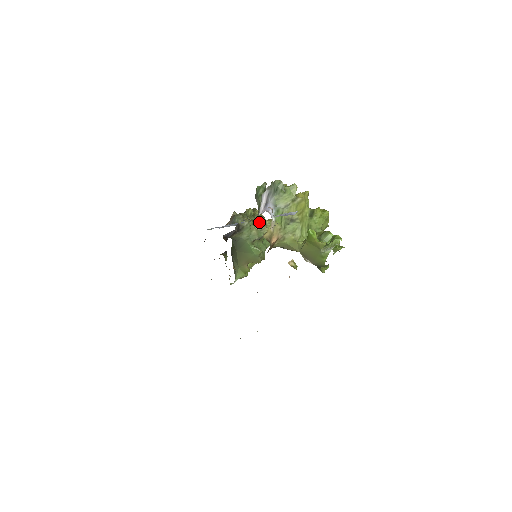
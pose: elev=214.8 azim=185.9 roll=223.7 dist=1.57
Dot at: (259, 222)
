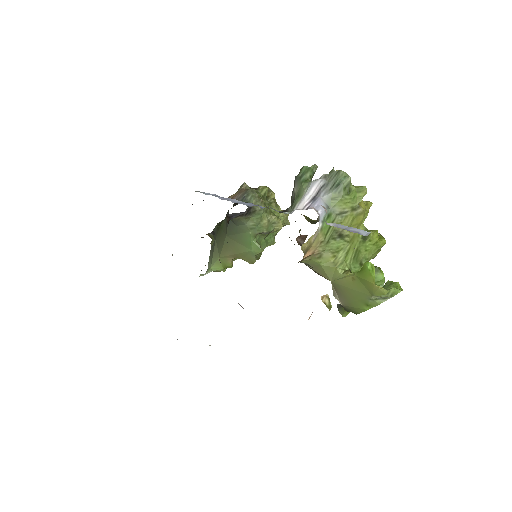
Dot at: (272, 210)
